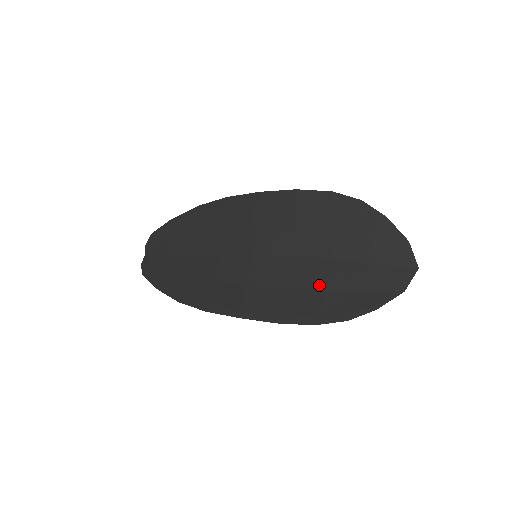
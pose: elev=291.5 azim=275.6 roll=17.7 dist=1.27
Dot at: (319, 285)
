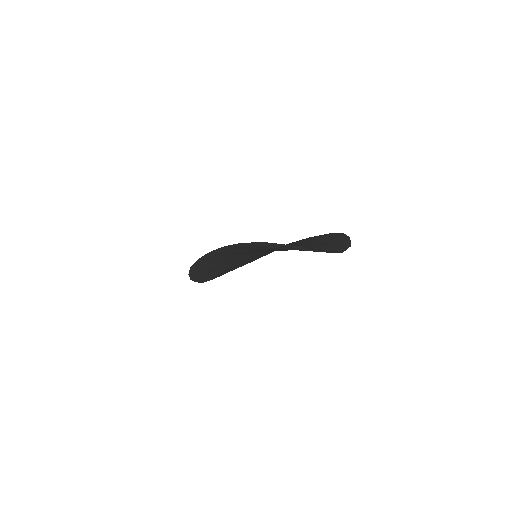
Dot at: occluded
